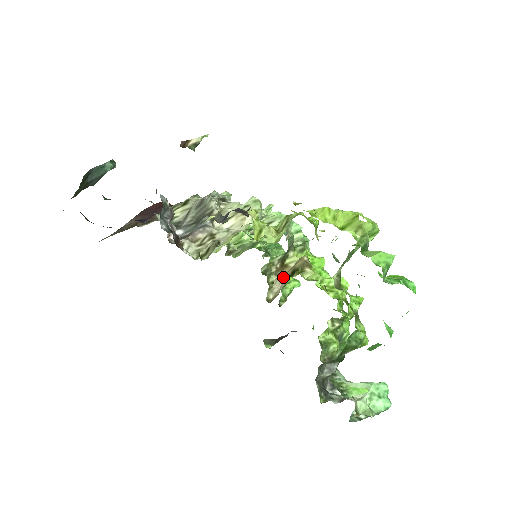
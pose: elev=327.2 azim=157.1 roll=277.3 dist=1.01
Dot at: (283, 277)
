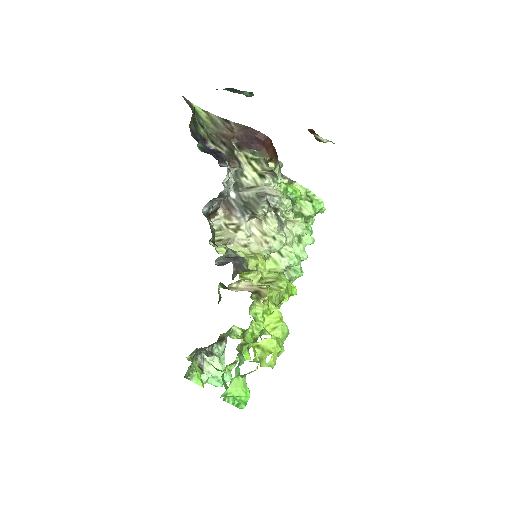
Dot at: (252, 285)
